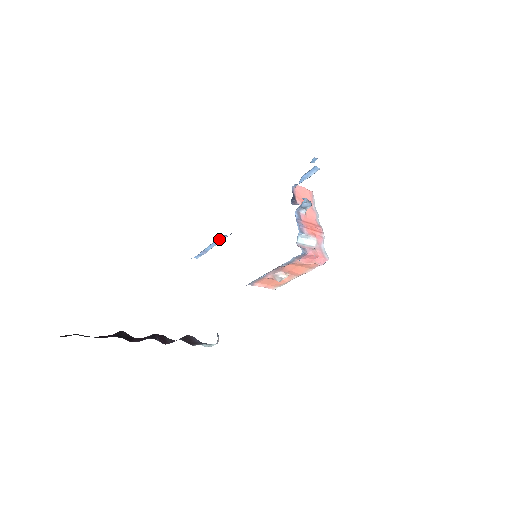
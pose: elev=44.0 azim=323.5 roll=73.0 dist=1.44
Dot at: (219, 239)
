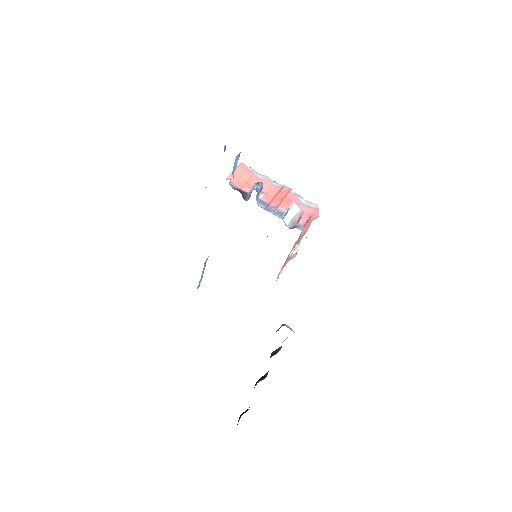
Dot at: (204, 265)
